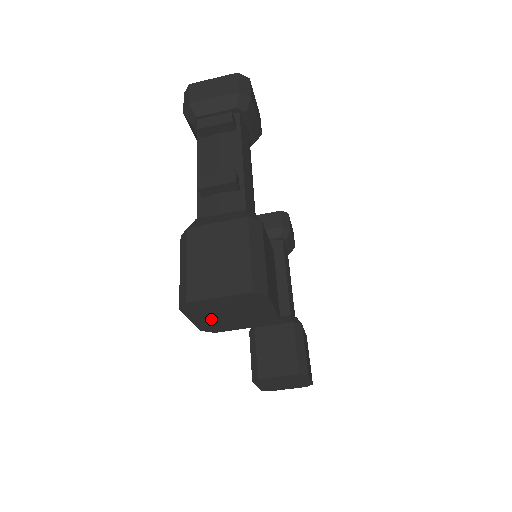
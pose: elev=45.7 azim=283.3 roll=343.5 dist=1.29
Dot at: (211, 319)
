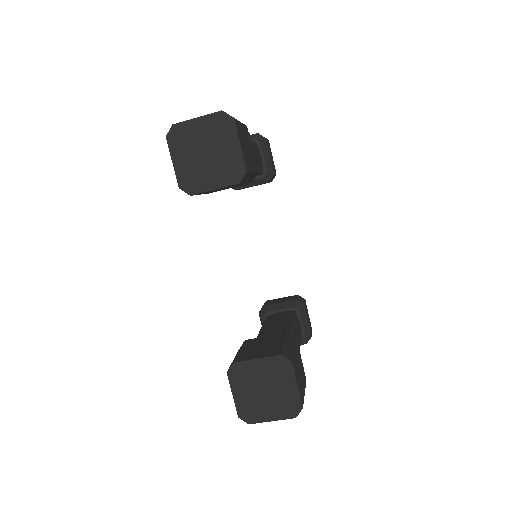
Dot at: (189, 162)
